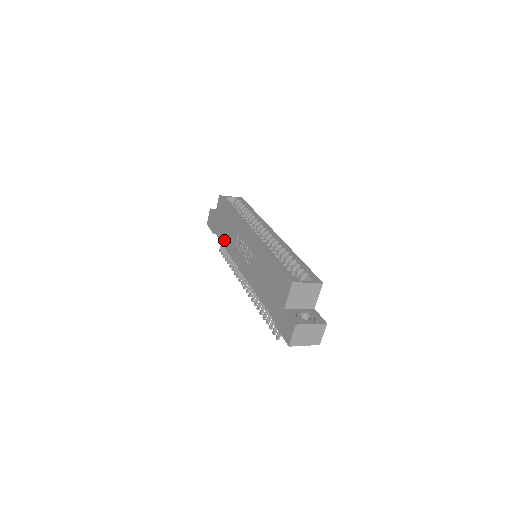
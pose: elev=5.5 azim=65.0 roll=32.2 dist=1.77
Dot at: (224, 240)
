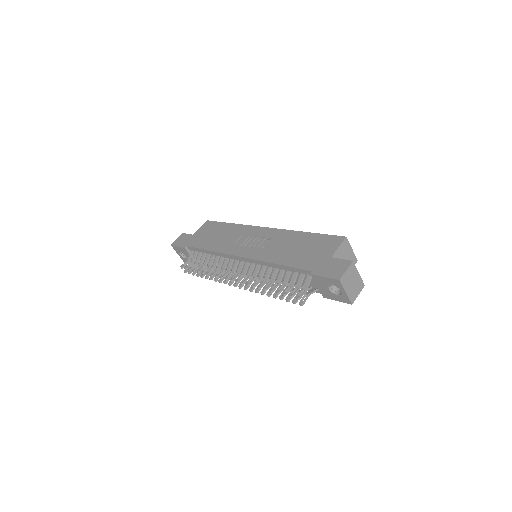
Dot at: (210, 245)
